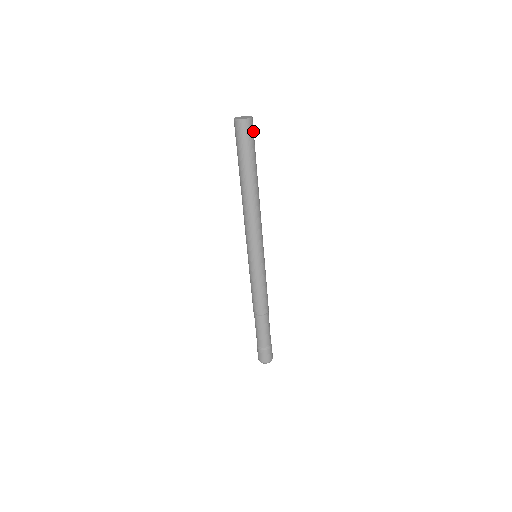
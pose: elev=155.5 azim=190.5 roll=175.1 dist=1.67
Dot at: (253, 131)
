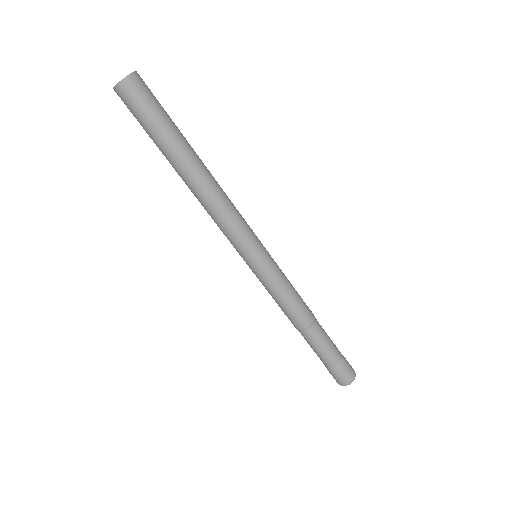
Dot at: (142, 94)
